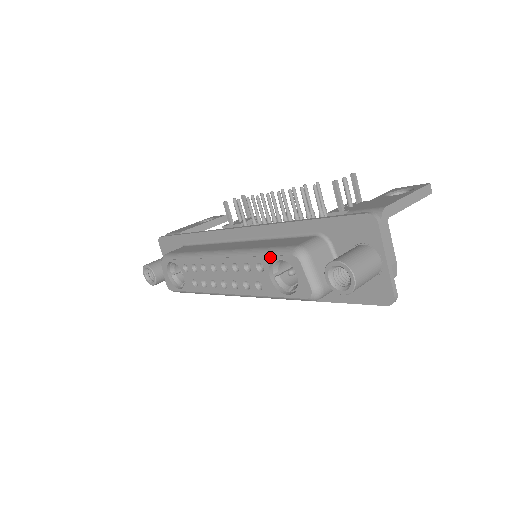
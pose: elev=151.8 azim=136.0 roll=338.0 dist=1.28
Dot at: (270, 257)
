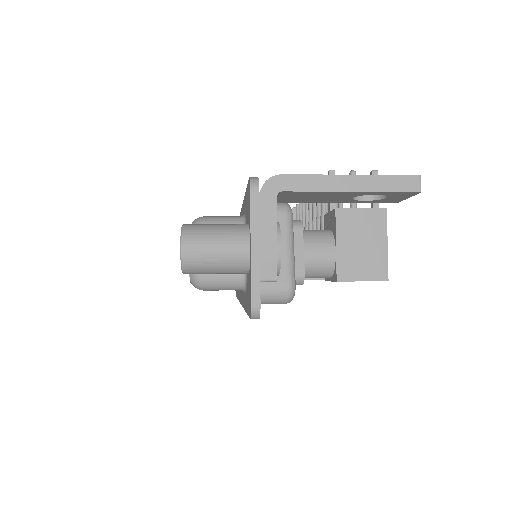
Dot at: occluded
